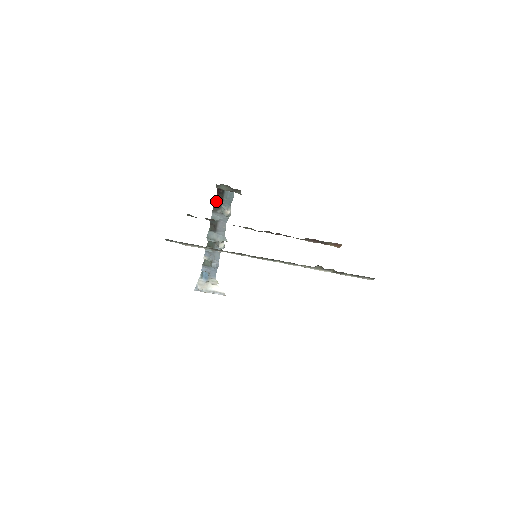
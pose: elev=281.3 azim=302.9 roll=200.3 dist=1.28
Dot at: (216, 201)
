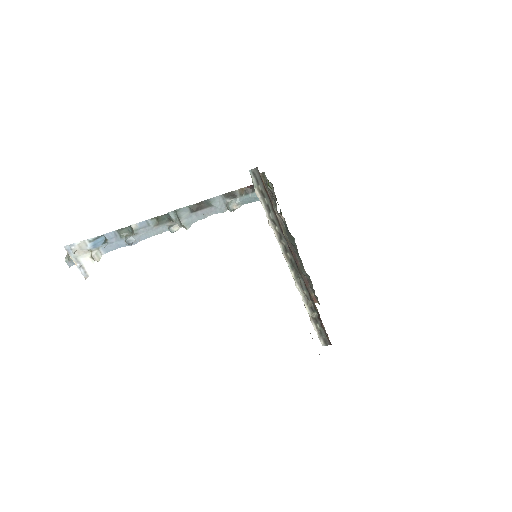
Dot at: (239, 190)
